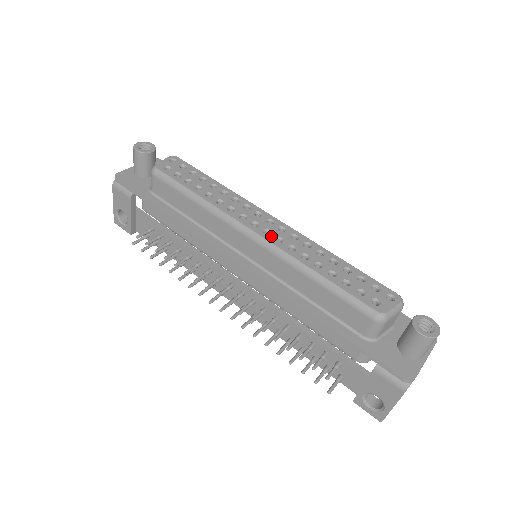
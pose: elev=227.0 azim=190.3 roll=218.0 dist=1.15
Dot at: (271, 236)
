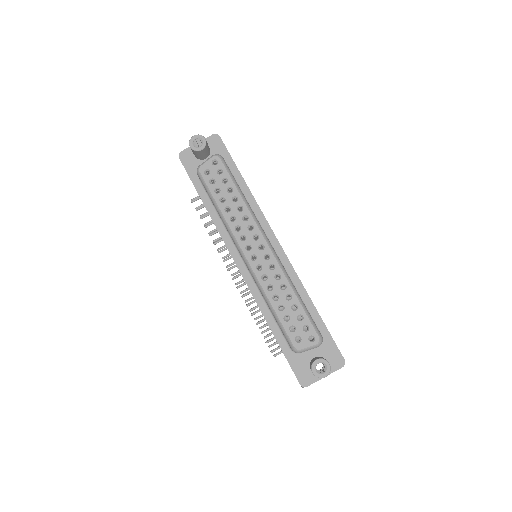
Dot at: (255, 263)
